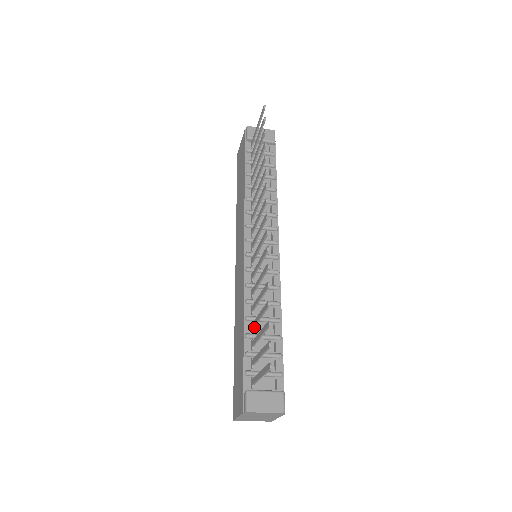
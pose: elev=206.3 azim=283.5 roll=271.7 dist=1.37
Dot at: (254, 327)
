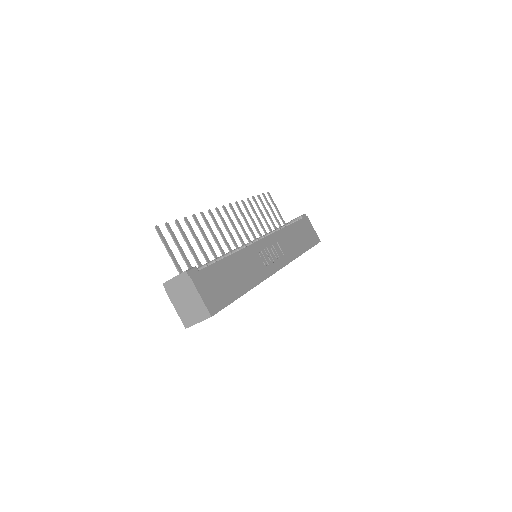
Dot at: (206, 260)
